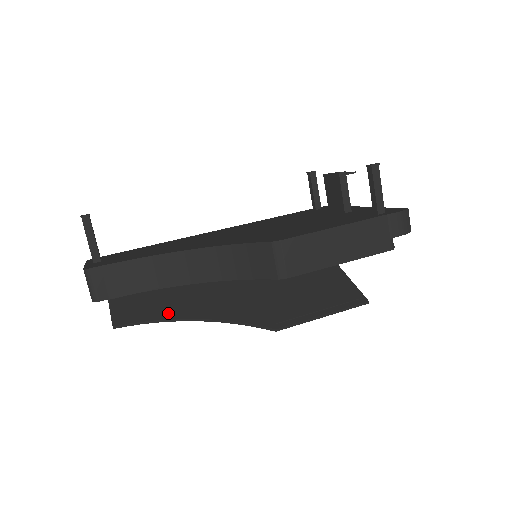
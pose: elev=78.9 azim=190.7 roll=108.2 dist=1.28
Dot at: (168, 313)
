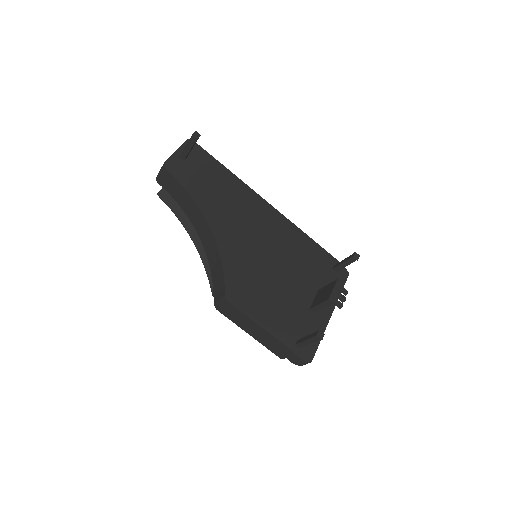
Dot at: (187, 221)
